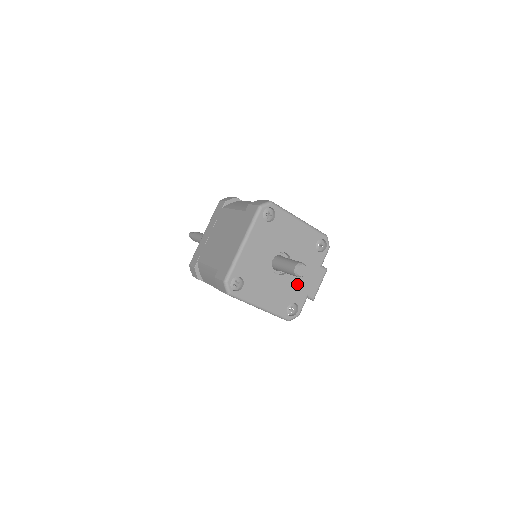
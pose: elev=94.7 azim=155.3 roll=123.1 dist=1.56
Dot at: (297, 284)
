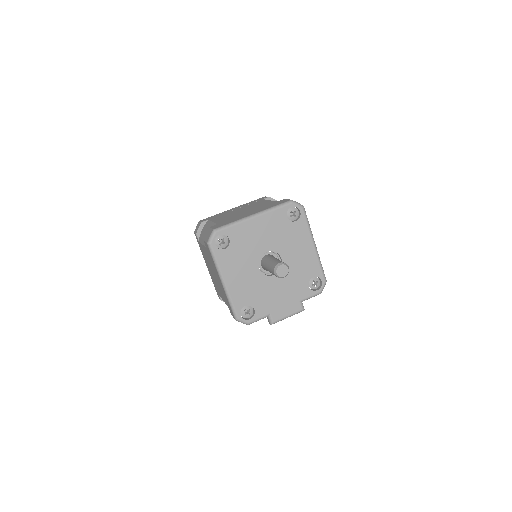
Dot at: (269, 295)
